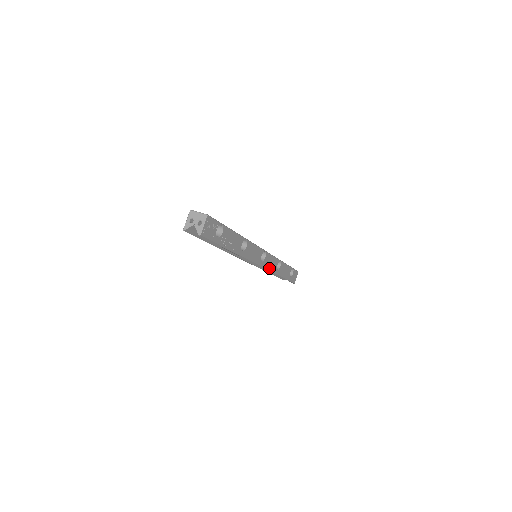
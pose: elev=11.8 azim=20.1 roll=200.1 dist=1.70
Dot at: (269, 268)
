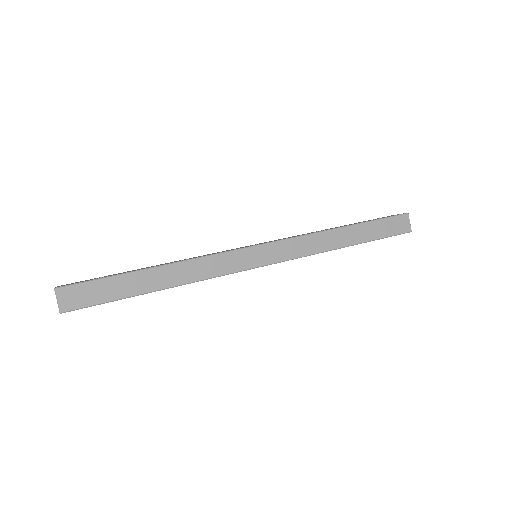
Dot at: occluded
